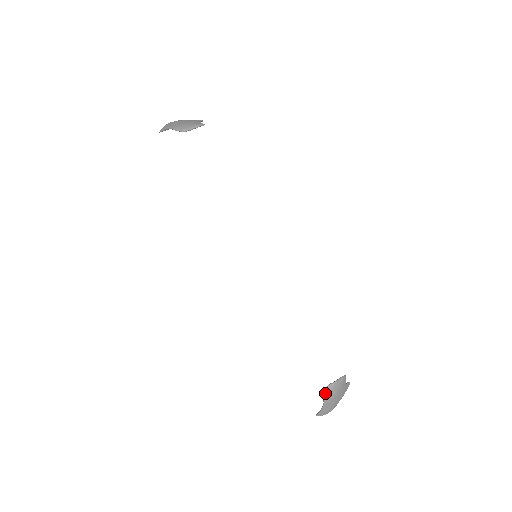
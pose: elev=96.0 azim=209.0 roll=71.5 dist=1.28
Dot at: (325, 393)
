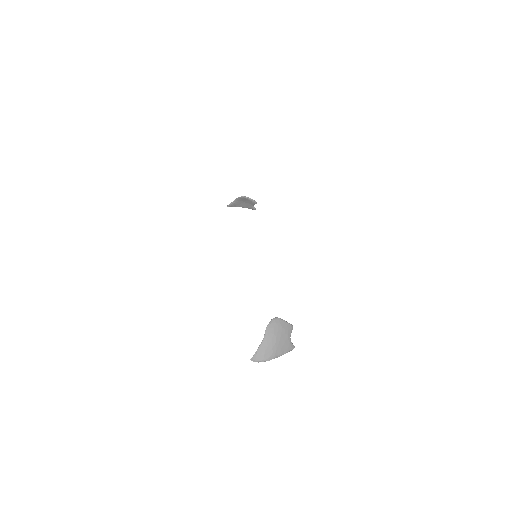
Dot at: (270, 322)
